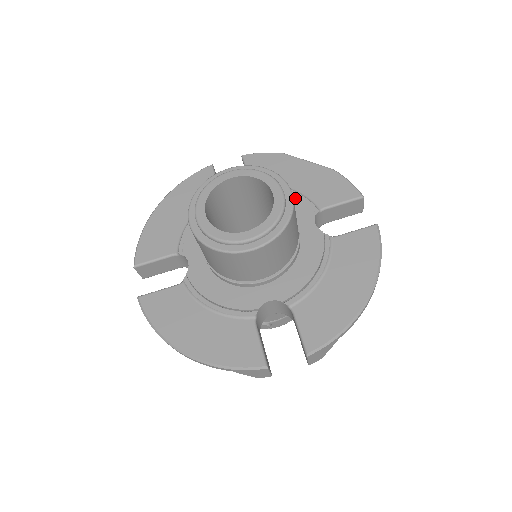
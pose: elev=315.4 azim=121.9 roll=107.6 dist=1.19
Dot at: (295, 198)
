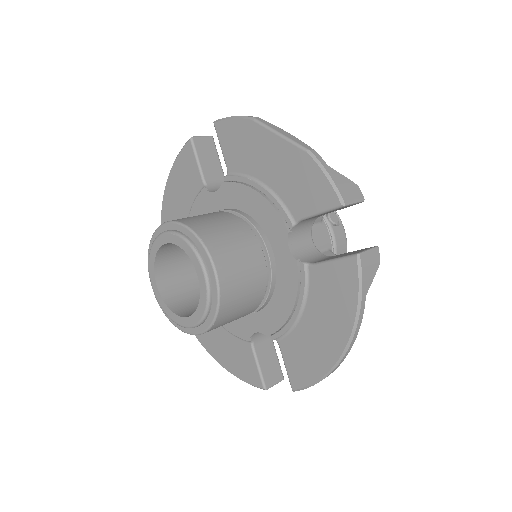
Dot at: (267, 205)
